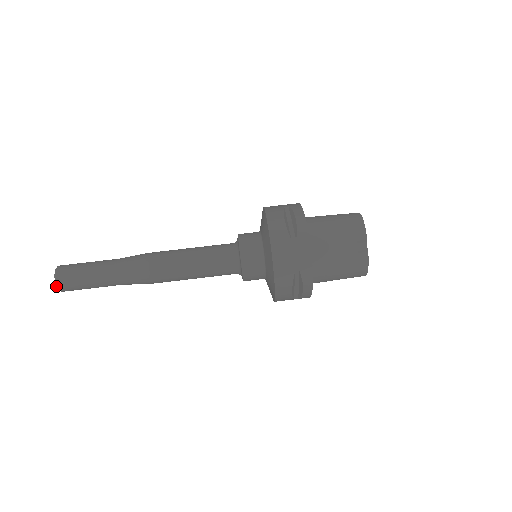
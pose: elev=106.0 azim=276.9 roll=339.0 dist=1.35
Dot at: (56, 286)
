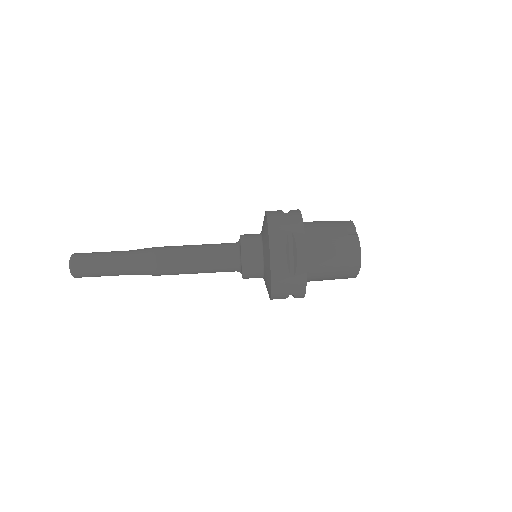
Dot at: (69, 262)
